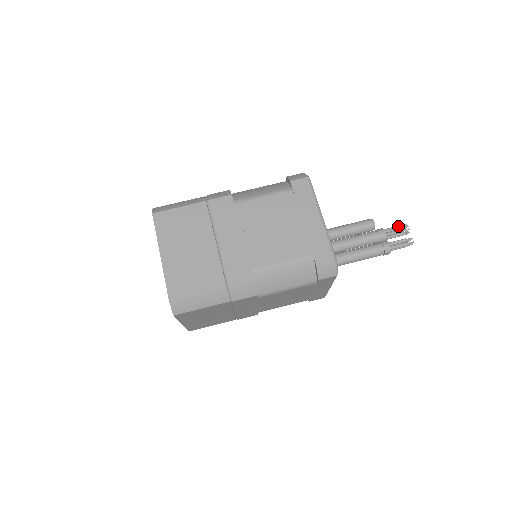
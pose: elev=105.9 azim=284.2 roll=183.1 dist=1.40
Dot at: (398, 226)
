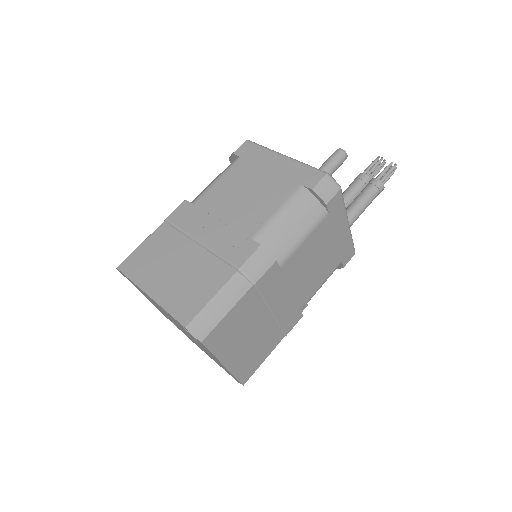
Dot at: (371, 163)
